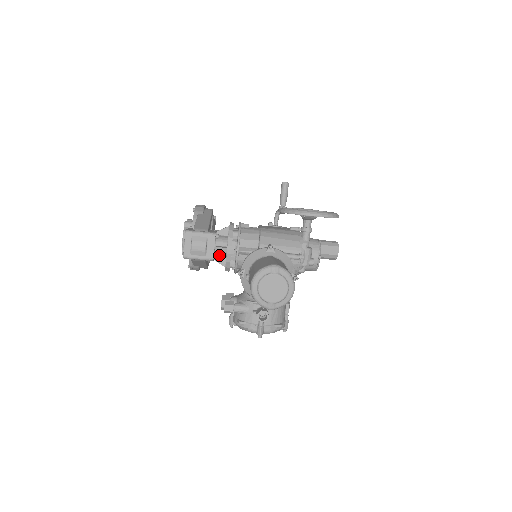
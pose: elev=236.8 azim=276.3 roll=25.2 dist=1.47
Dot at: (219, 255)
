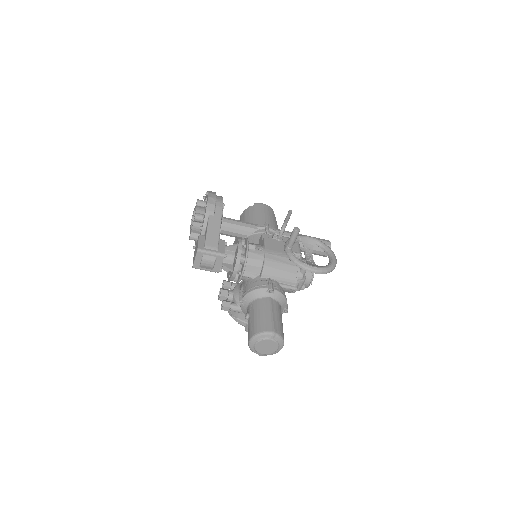
Dot at: occluded
